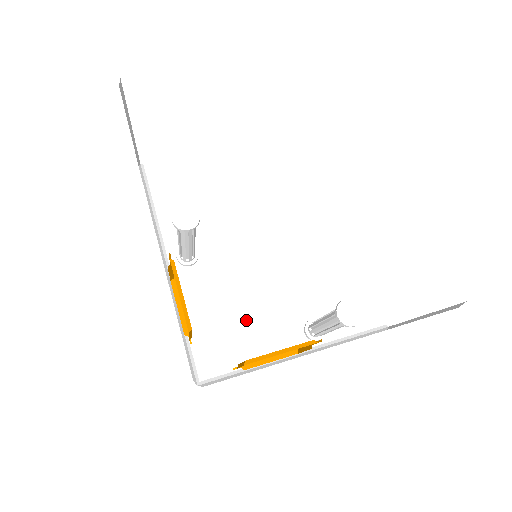
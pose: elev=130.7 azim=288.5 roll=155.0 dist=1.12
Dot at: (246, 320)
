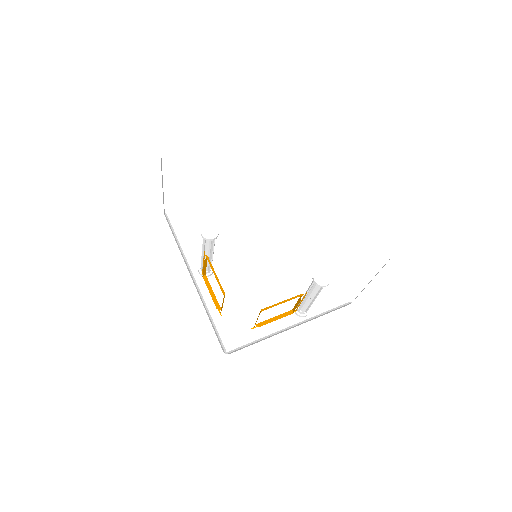
Dot at: (253, 308)
